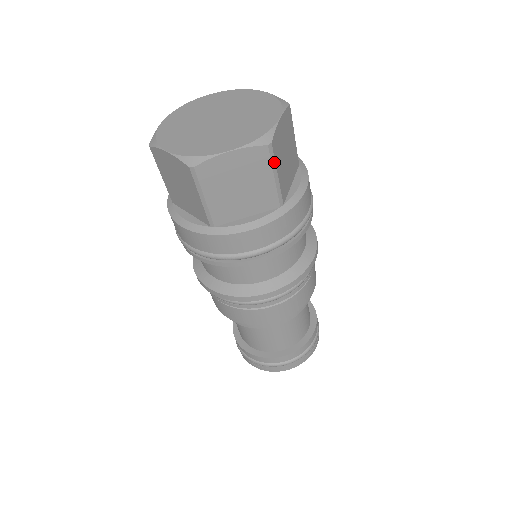
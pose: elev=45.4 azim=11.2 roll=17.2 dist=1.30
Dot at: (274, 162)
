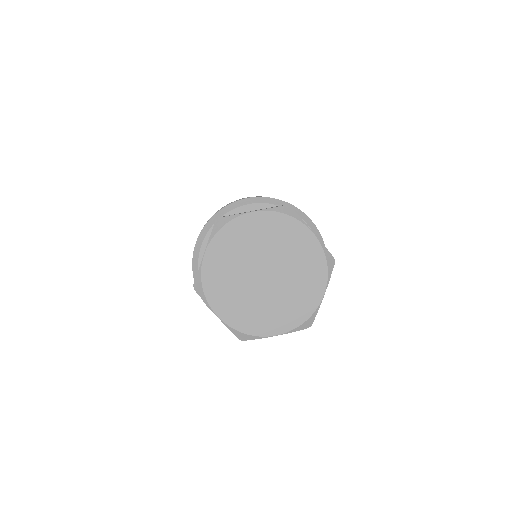
Dot at: occluded
